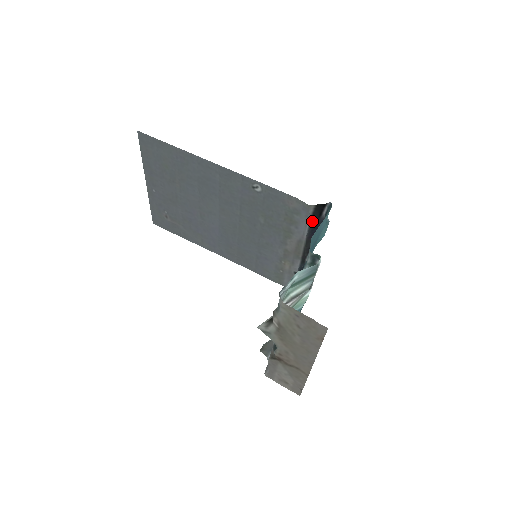
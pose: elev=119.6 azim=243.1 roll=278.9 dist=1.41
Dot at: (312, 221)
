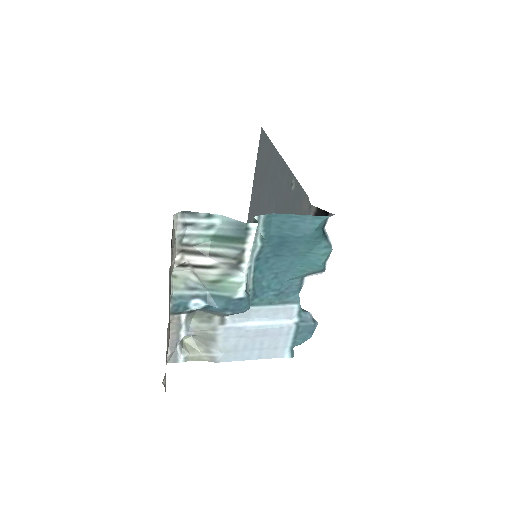
Dot at: occluded
